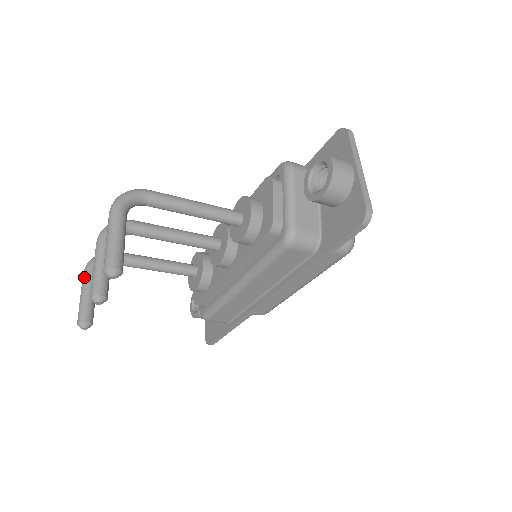
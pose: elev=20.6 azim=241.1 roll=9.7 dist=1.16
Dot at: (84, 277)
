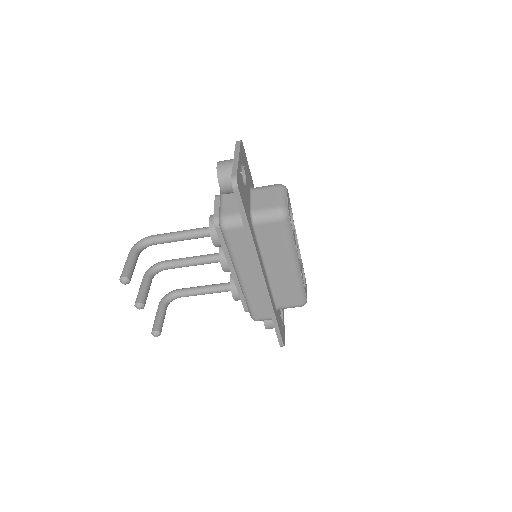
Dot at: occluded
